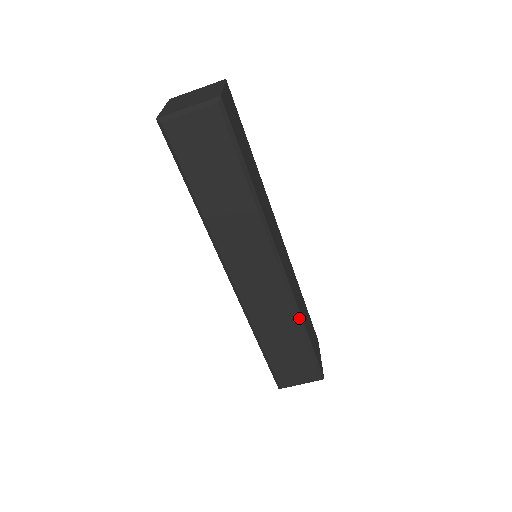
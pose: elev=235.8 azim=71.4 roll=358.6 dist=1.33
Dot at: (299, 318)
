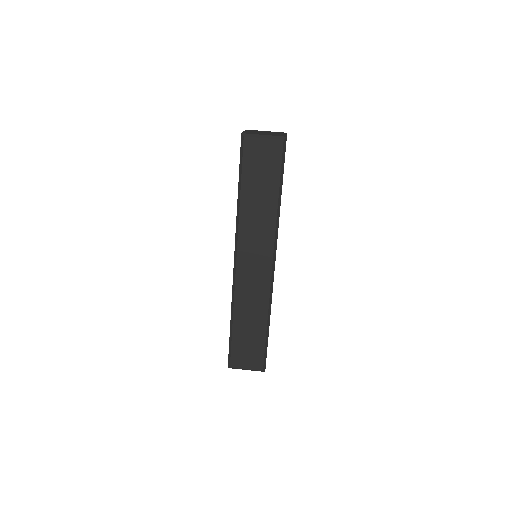
Dot at: (269, 311)
